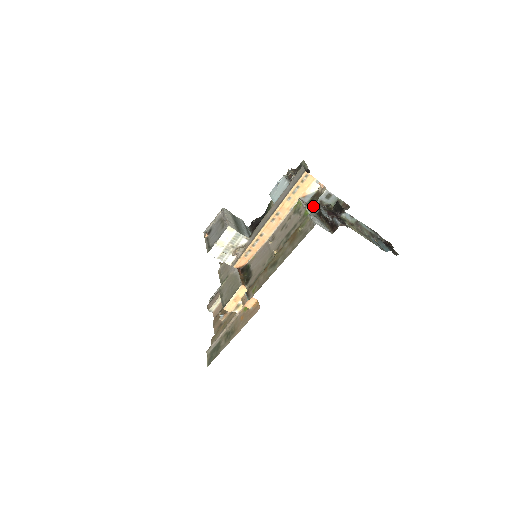
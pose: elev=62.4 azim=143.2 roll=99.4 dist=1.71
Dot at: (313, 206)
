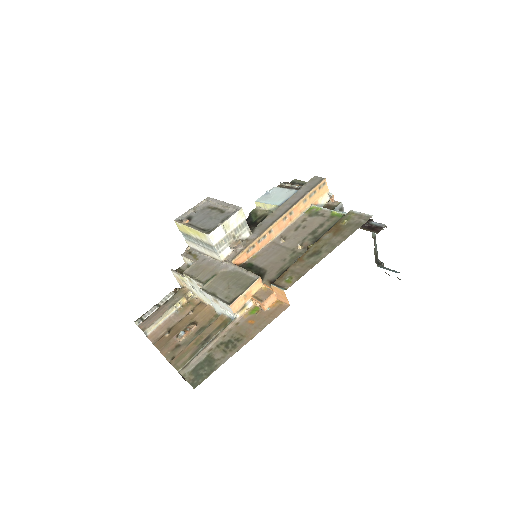
Dot at: occluded
